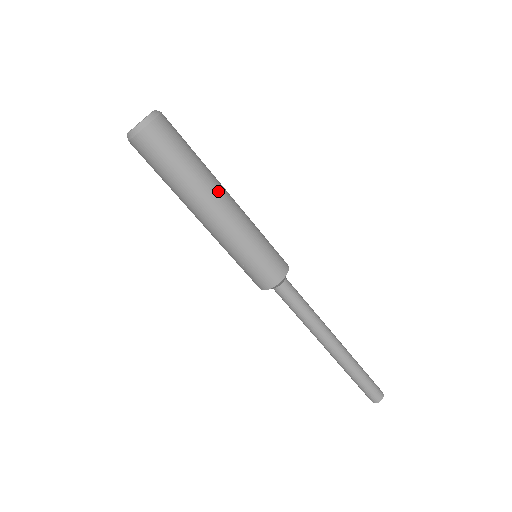
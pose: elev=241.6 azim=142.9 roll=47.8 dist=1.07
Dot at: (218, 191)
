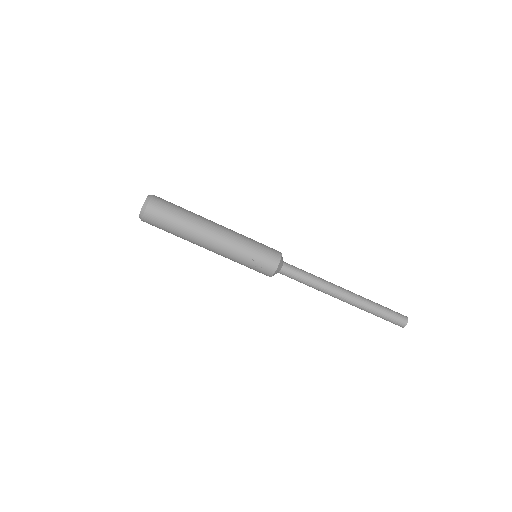
Dot at: (210, 221)
